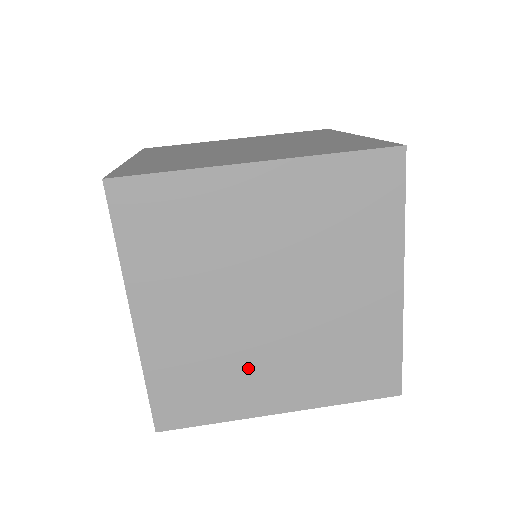
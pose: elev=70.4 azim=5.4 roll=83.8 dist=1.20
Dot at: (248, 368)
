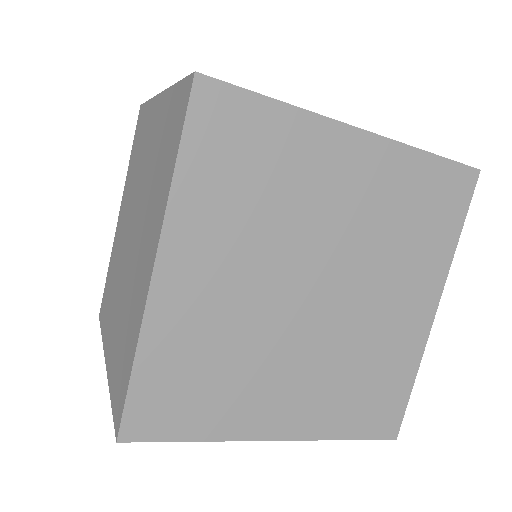
Dot at: occluded
